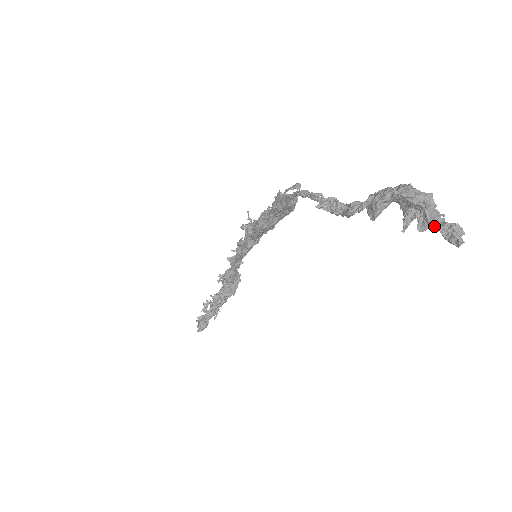
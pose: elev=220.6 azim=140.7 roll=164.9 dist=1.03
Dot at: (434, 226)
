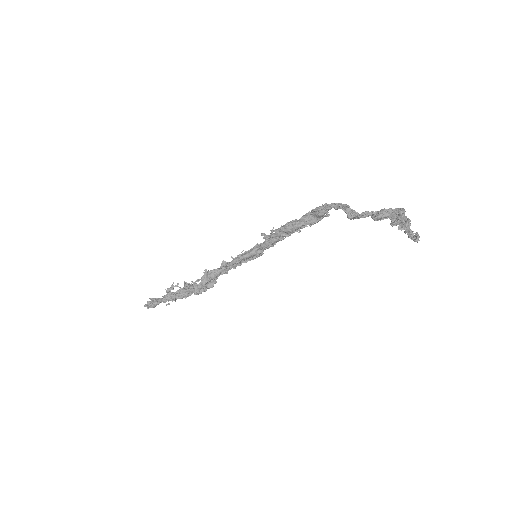
Dot at: (408, 227)
